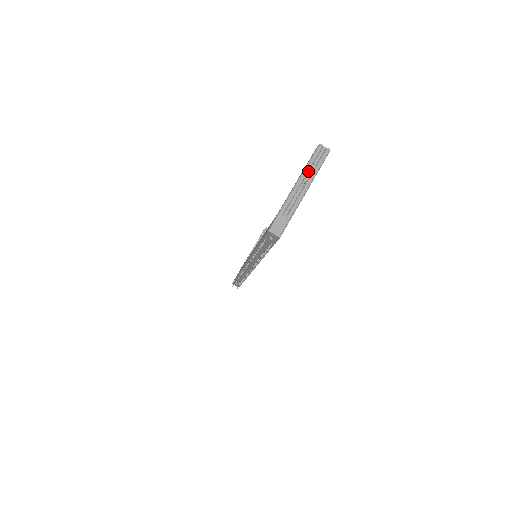
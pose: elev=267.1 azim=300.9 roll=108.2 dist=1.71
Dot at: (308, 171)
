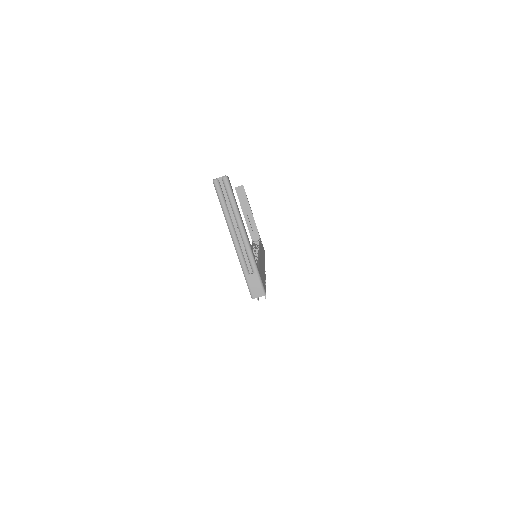
Dot at: (229, 216)
